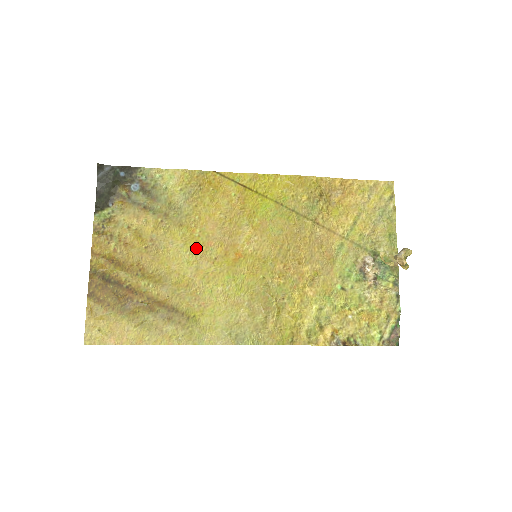
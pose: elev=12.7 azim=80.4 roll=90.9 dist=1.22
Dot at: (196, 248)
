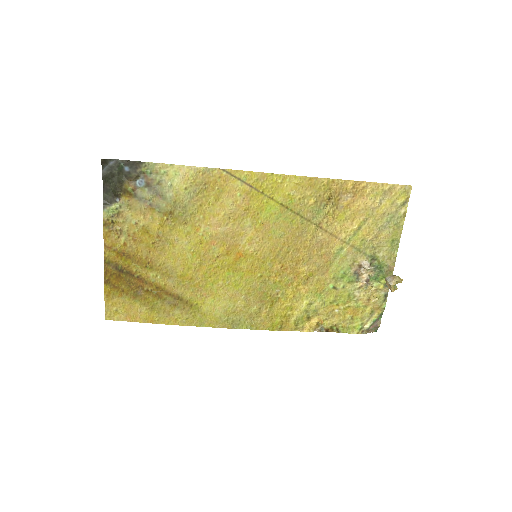
Dot at: (200, 246)
